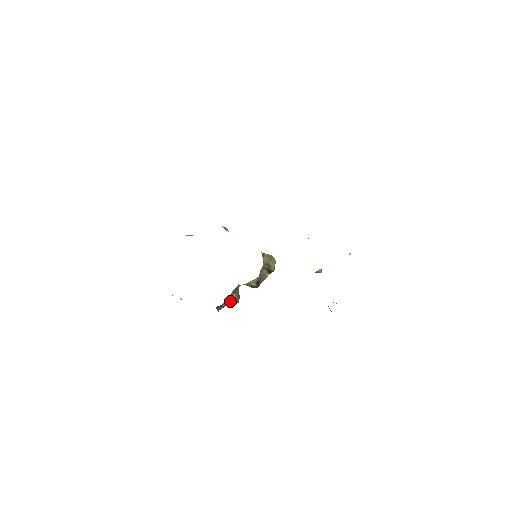
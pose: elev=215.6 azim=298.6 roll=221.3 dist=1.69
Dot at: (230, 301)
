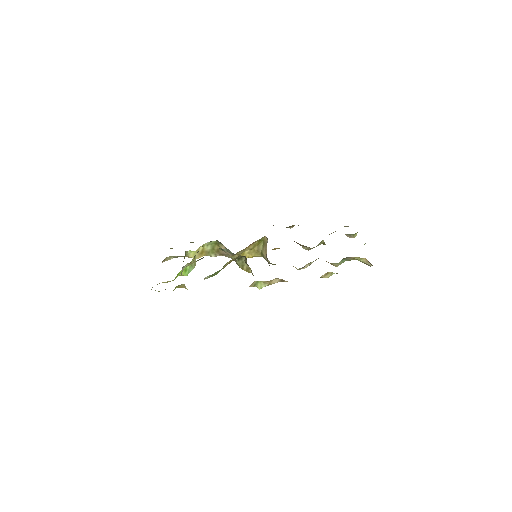
Dot at: occluded
